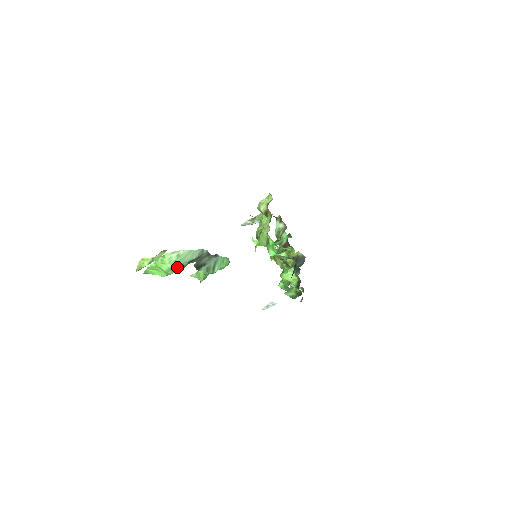
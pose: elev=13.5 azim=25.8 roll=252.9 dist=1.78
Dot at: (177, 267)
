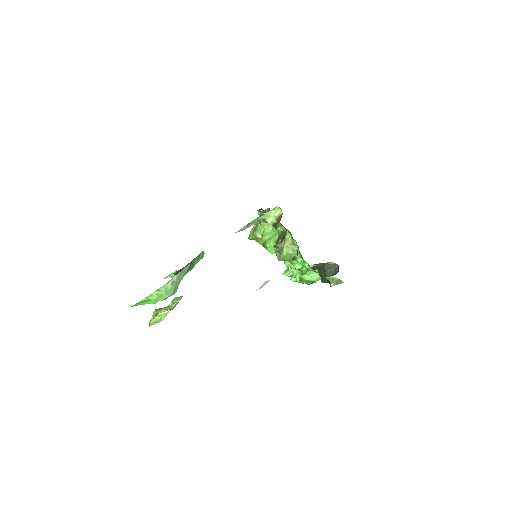
Dot at: (173, 293)
